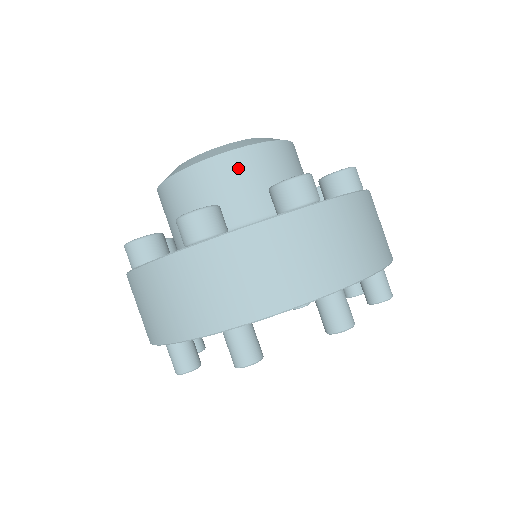
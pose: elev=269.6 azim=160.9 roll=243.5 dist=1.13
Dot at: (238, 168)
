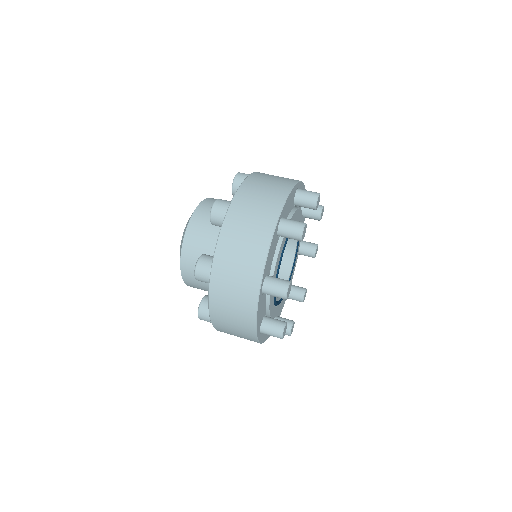
Dot at: occluded
